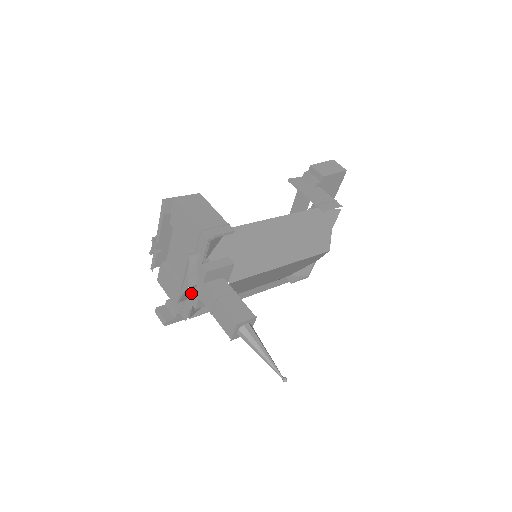
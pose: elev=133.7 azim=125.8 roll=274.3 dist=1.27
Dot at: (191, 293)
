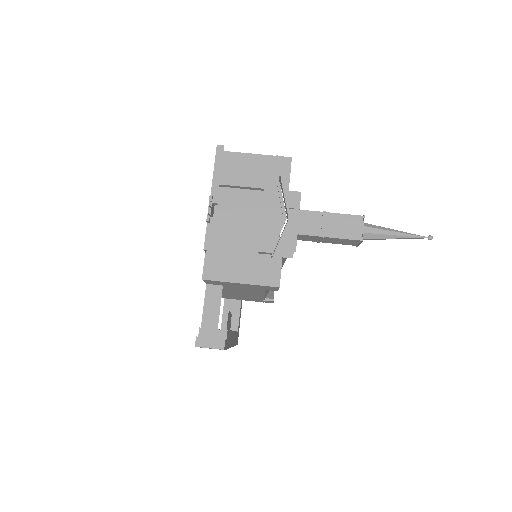
Dot at: (282, 237)
